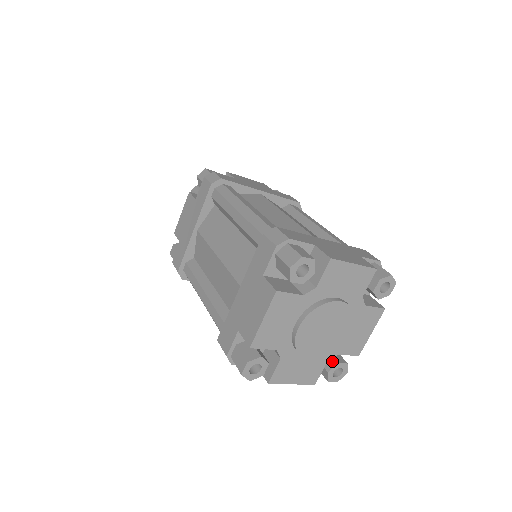
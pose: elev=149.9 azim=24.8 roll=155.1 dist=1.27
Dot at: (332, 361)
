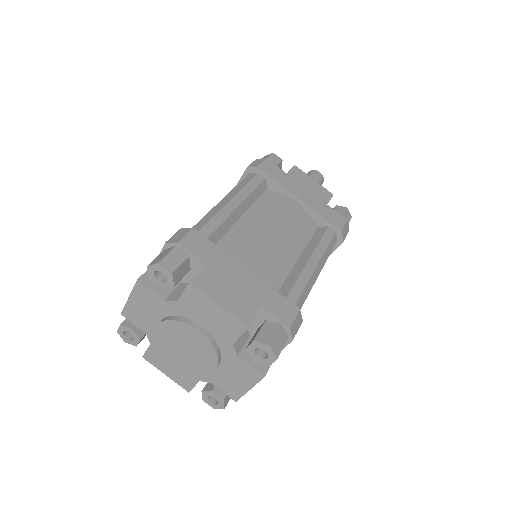
Dot at: (212, 386)
